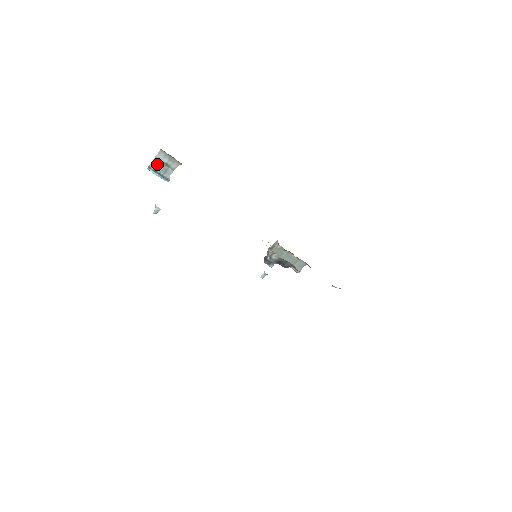
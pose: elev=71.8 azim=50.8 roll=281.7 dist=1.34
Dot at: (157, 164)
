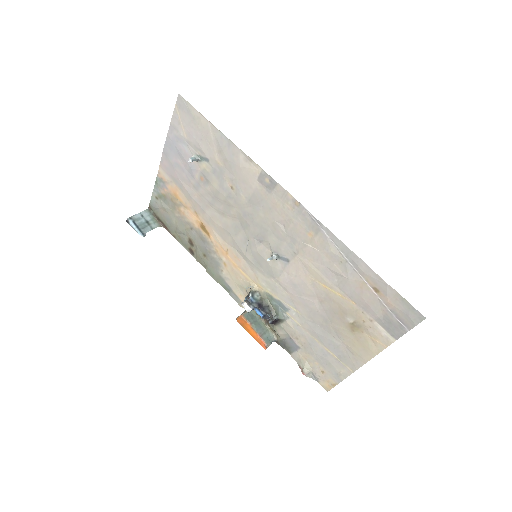
Dot at: (139, 219)
